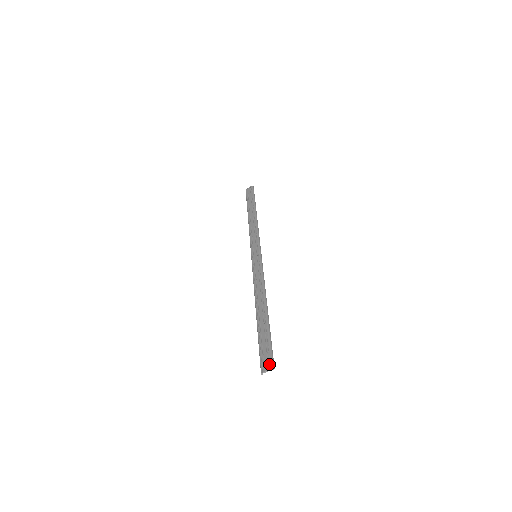
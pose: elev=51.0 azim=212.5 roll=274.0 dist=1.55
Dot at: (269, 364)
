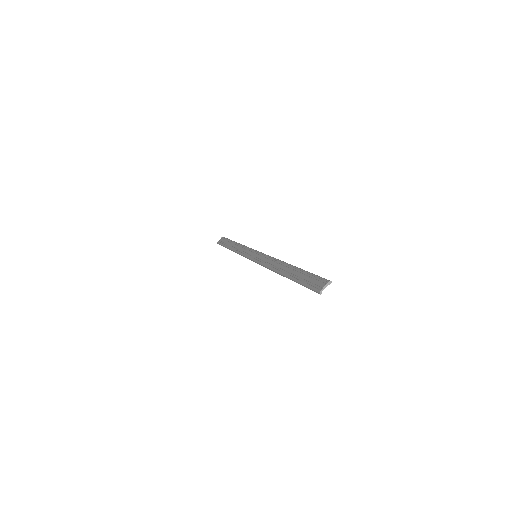
Dot at: (324, 281)
